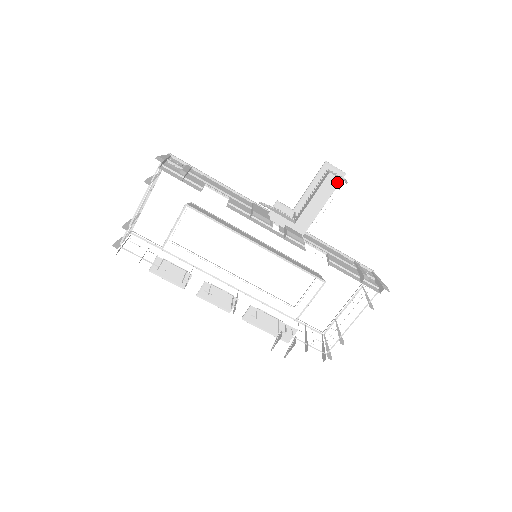
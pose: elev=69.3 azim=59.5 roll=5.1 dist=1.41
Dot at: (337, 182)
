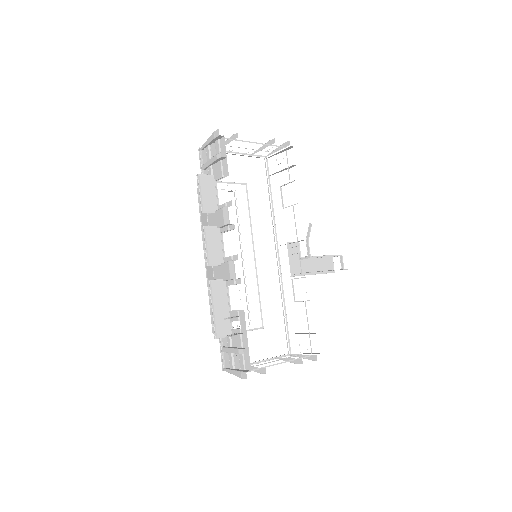
Dot at: (329, 271)
